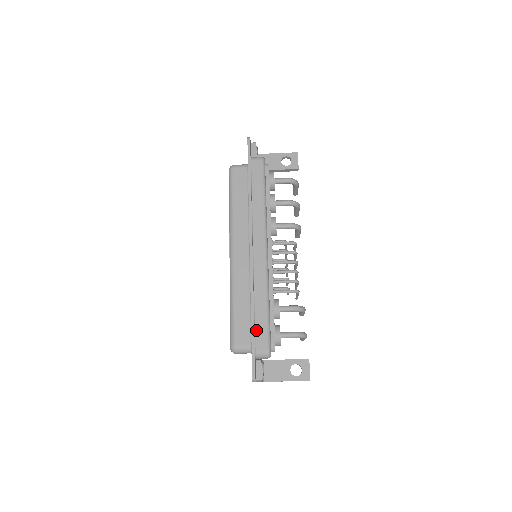
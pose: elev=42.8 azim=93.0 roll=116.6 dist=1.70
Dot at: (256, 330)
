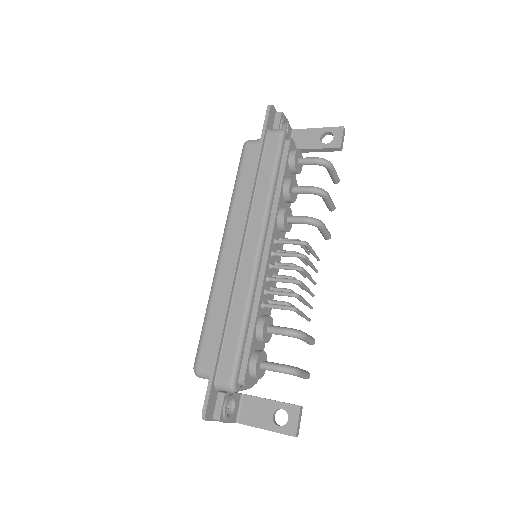
Dot at: (223, 351)
